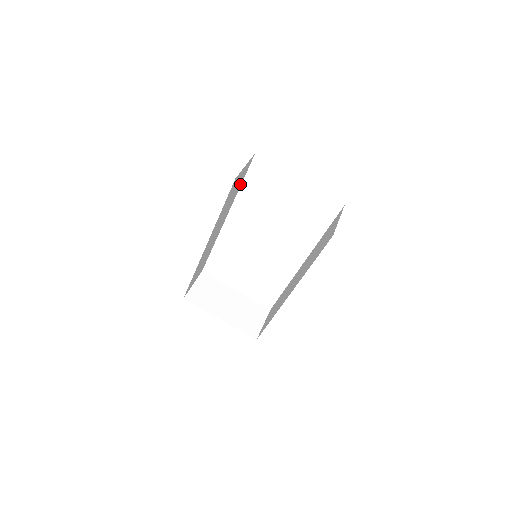
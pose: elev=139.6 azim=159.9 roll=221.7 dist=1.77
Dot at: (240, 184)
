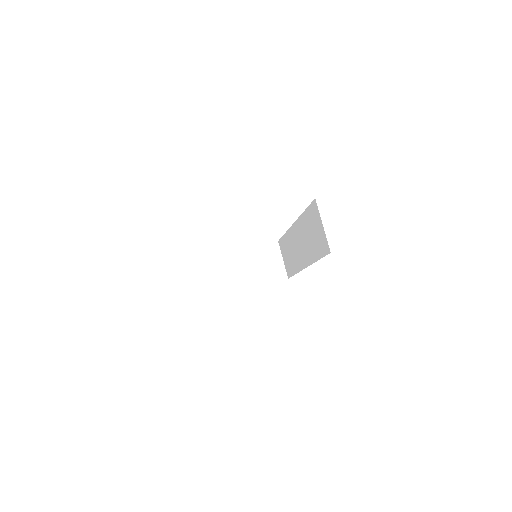
Dot at: occluded
